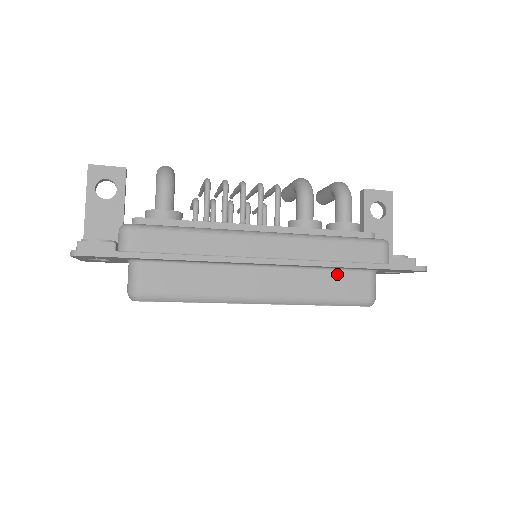
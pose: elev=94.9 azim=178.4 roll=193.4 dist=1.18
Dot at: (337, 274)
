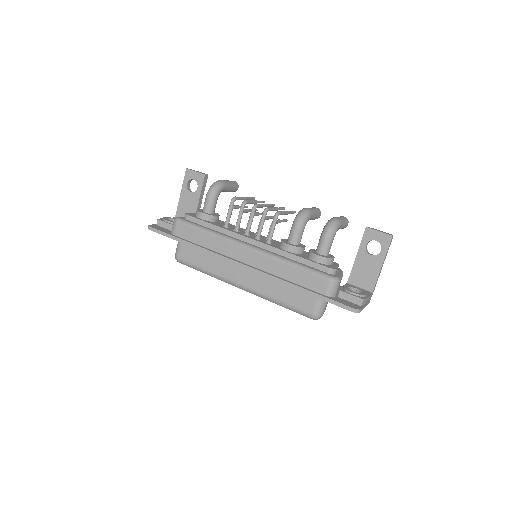
Dot at: (293, 289)
